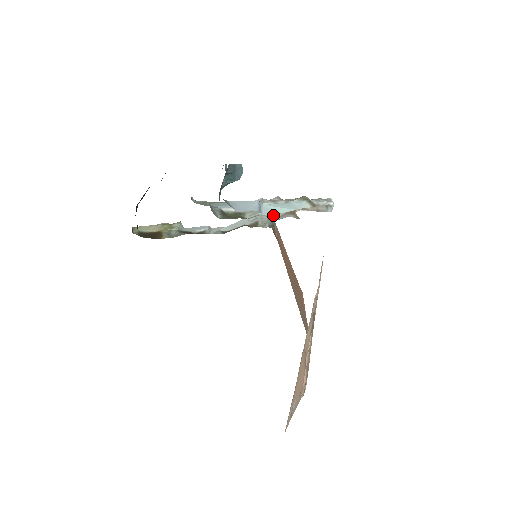
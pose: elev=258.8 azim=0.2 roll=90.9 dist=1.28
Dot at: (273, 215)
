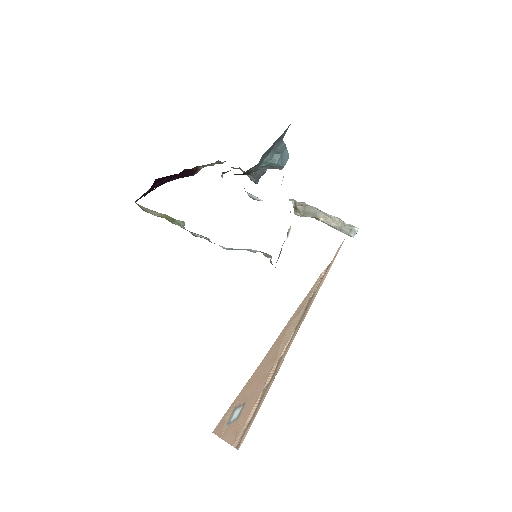
Dot at: (296, 213)
